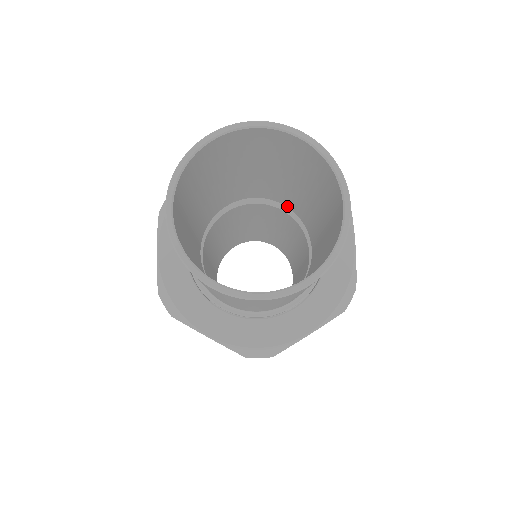
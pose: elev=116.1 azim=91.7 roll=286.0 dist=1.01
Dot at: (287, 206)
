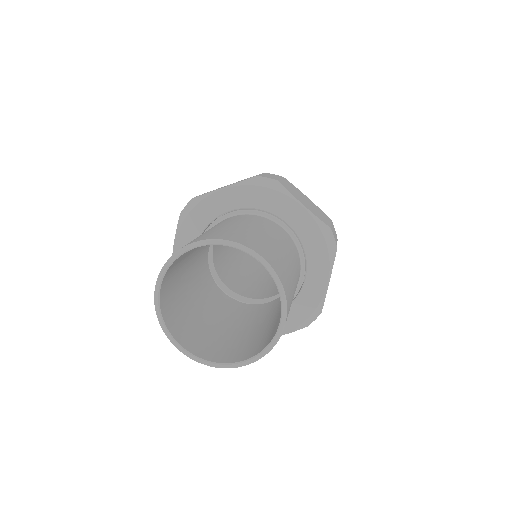
Dot at: occluded
